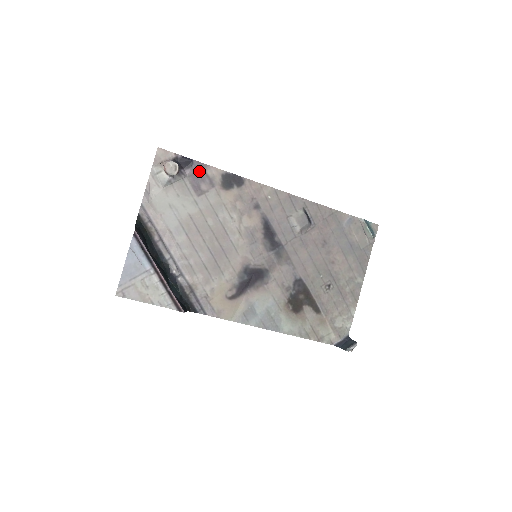
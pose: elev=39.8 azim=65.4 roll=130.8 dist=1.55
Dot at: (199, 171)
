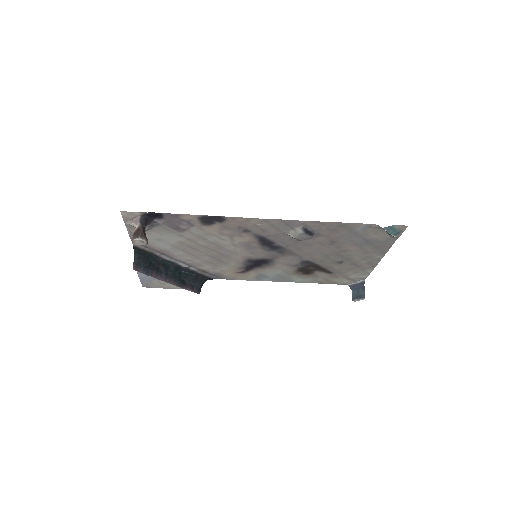
Dot at: (172, 219)
